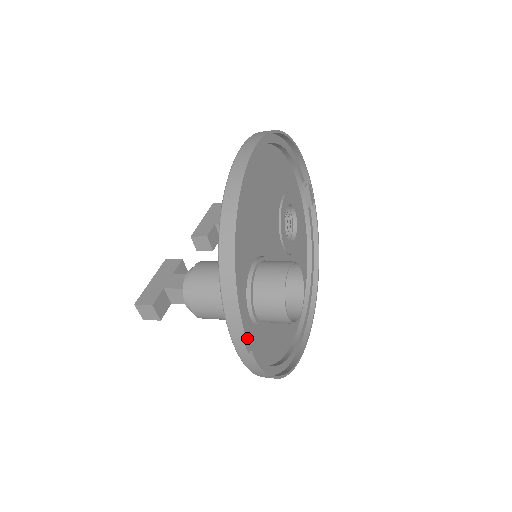
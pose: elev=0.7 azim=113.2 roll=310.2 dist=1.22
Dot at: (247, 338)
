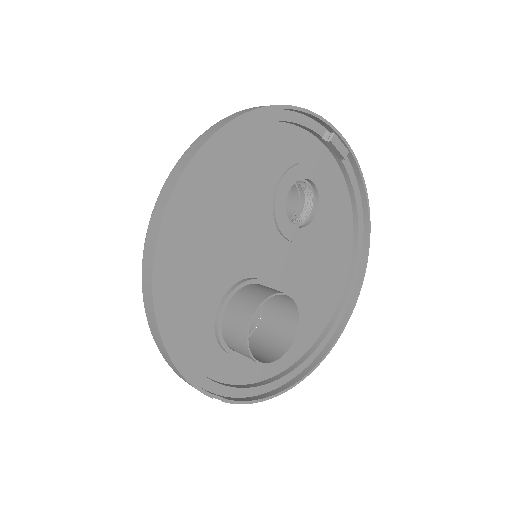
Dot at: (209, 395)
